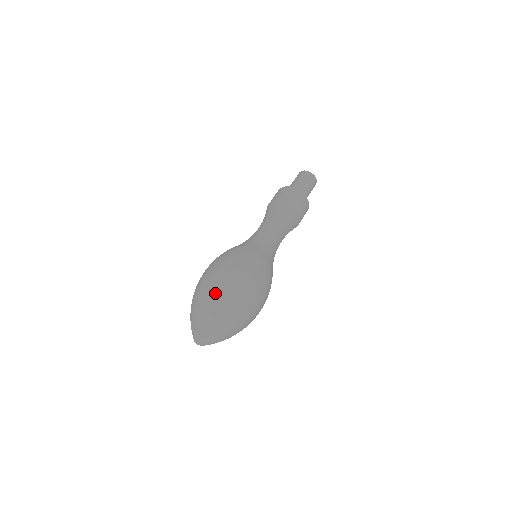
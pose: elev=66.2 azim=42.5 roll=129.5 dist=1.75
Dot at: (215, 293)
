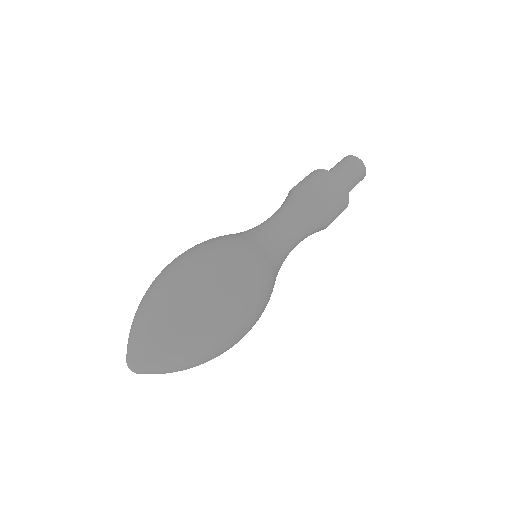
Dot at: (208, 334)
